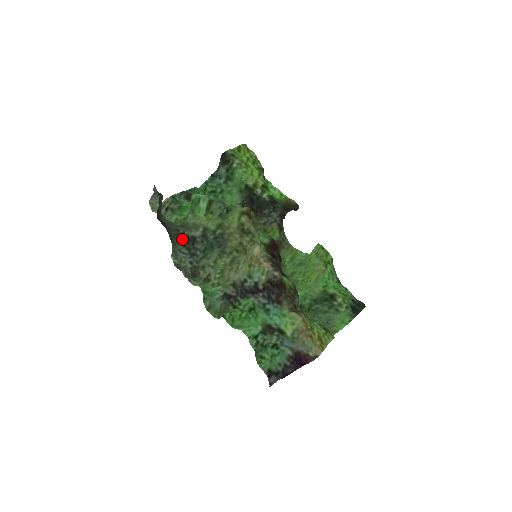
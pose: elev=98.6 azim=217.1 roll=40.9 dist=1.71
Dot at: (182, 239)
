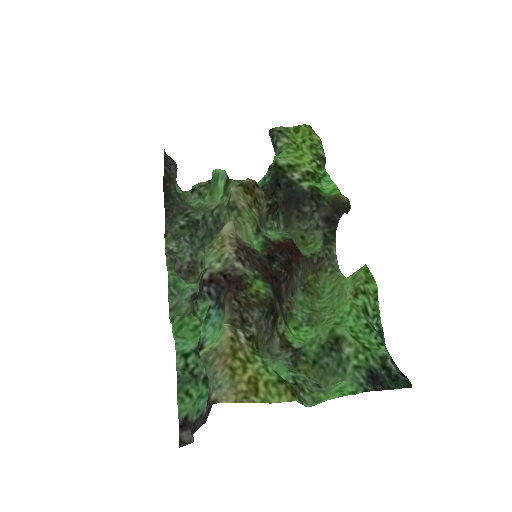
Dot at: (182, 219)
